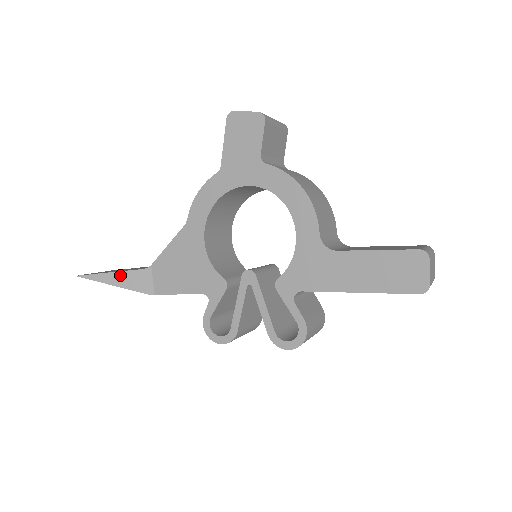
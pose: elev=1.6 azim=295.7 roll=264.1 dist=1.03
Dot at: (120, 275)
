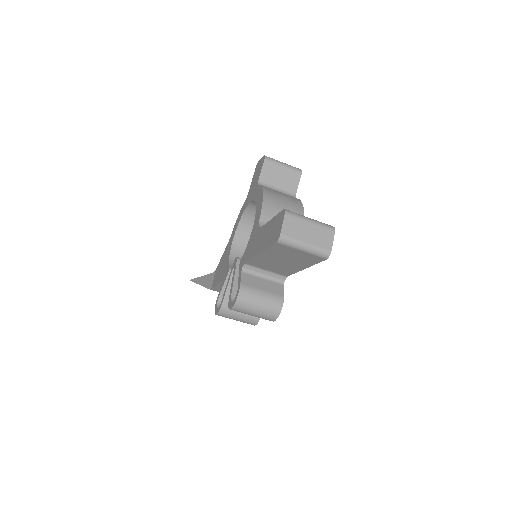
Dot at: (203, 278)
